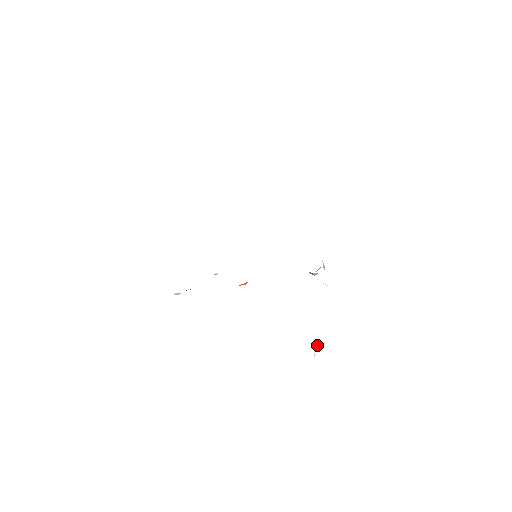
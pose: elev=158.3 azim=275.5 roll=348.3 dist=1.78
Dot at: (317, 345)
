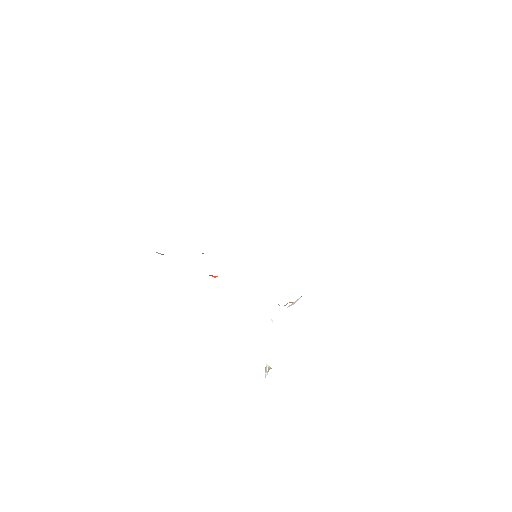
Dot at: (268, 369)
